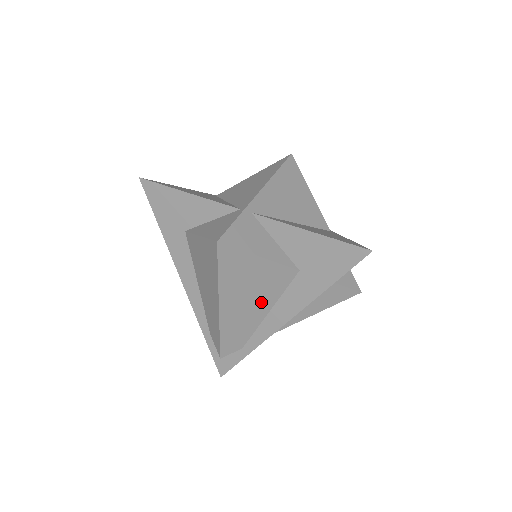
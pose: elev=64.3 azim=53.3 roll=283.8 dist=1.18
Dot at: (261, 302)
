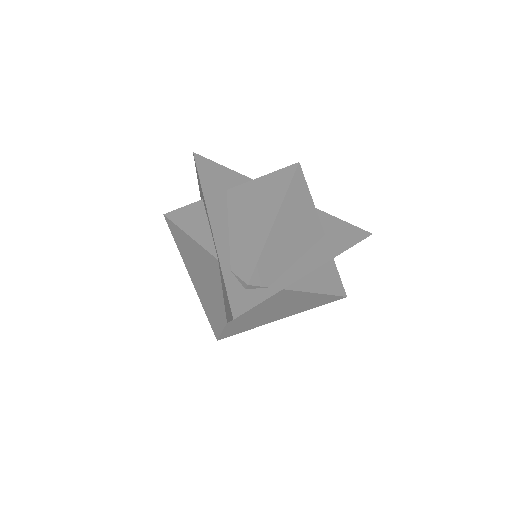
Dot at: (299, 242)
